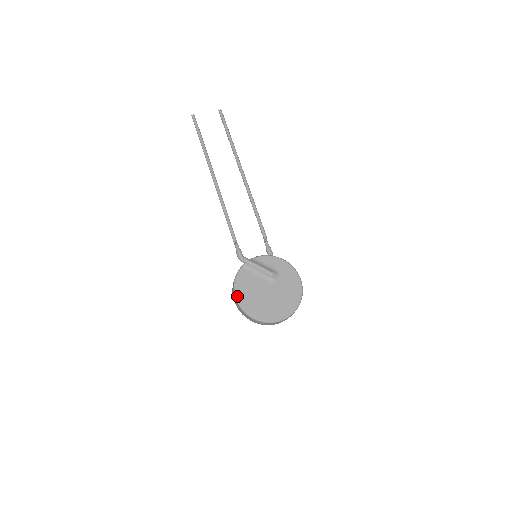
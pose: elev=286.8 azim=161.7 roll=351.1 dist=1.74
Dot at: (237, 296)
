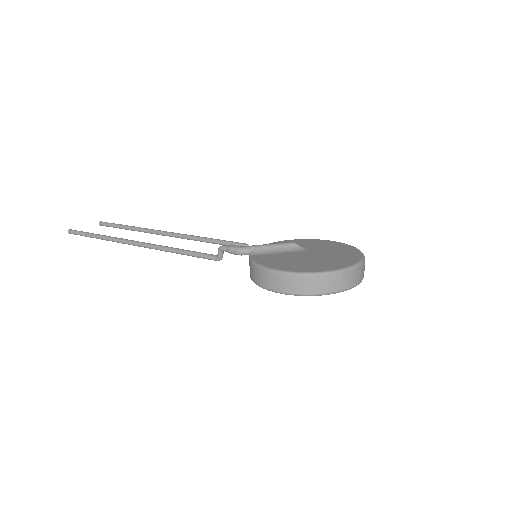
Dot at: (277, 269)
